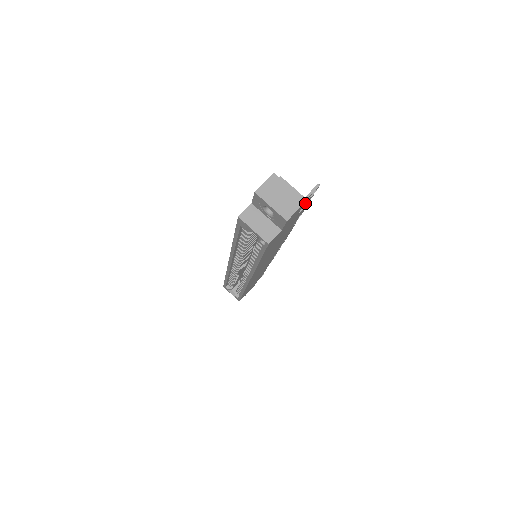
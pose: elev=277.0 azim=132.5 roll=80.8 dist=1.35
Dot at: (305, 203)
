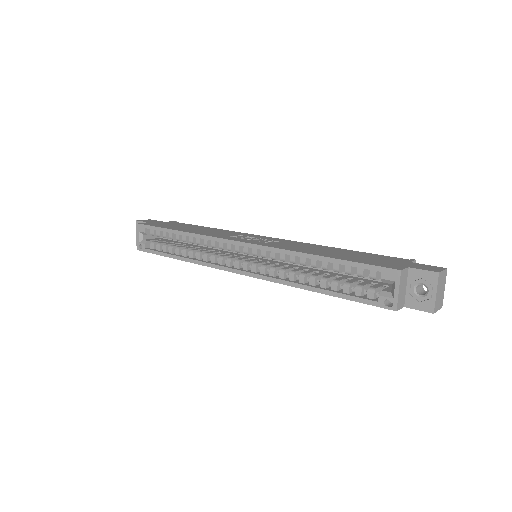
Dot at: occluded
